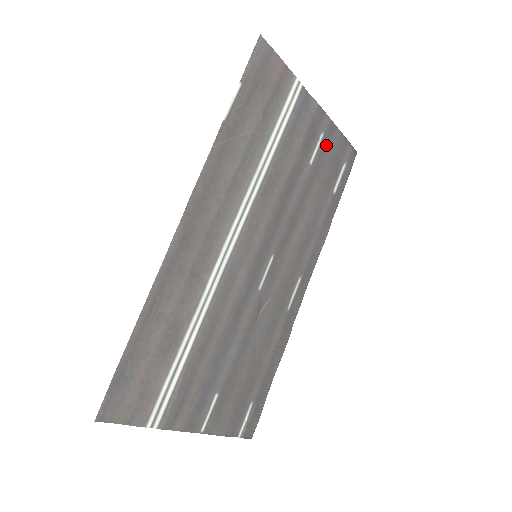
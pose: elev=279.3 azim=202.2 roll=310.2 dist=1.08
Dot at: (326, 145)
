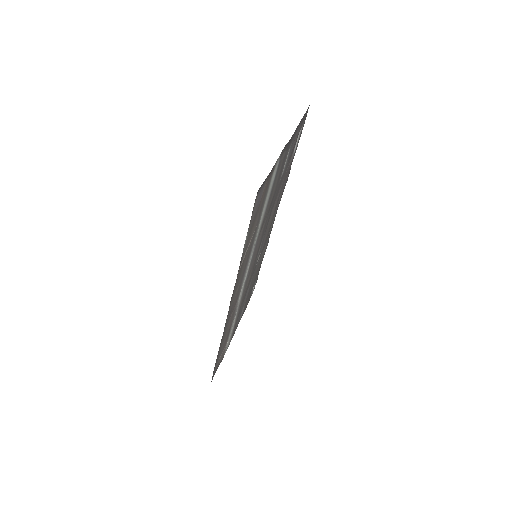
Dot at: (292, 145)
